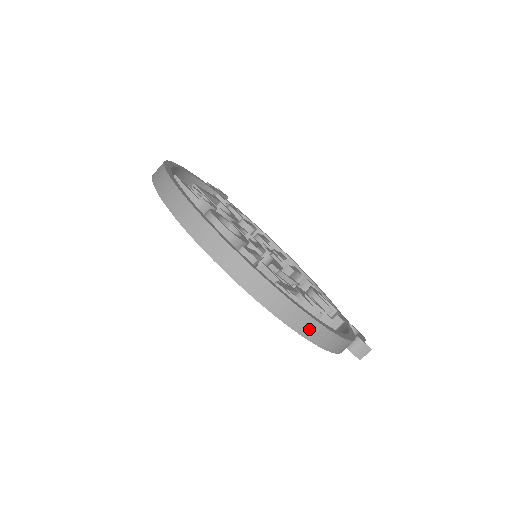
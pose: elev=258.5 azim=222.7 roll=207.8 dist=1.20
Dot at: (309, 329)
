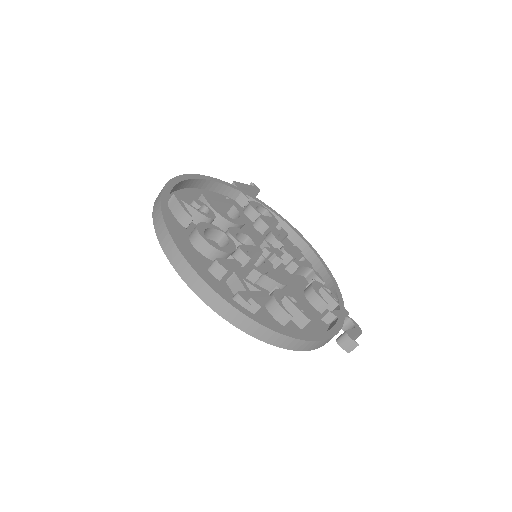
Dot at: (262, 334)
